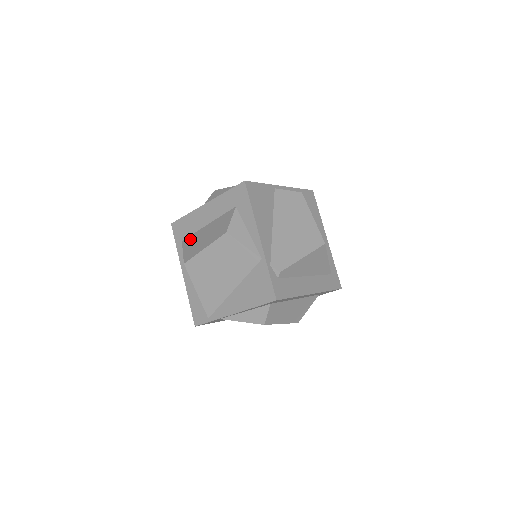
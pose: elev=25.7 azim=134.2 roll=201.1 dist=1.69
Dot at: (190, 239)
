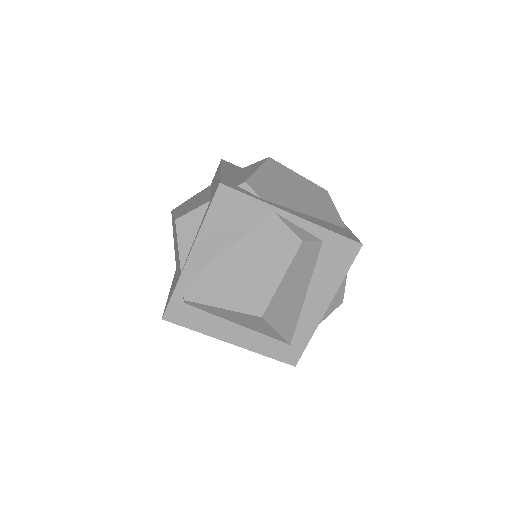
Dot at: (204, 190)
